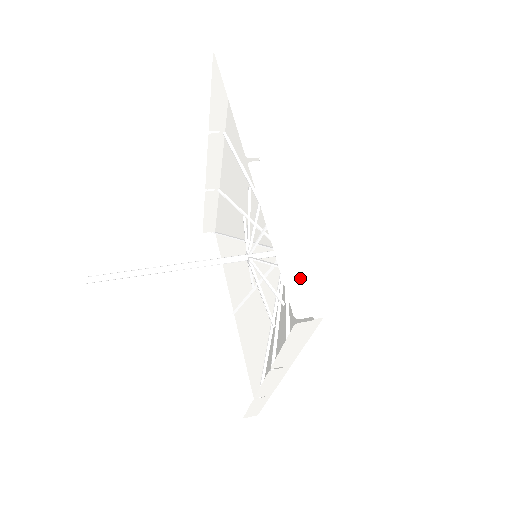
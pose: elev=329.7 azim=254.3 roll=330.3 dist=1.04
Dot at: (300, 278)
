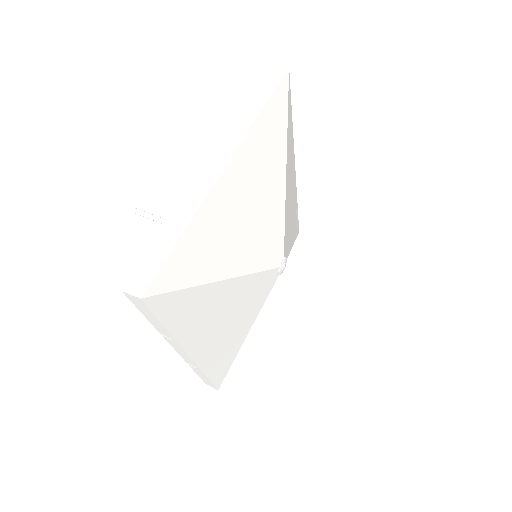
Dot at: (154, 263)
